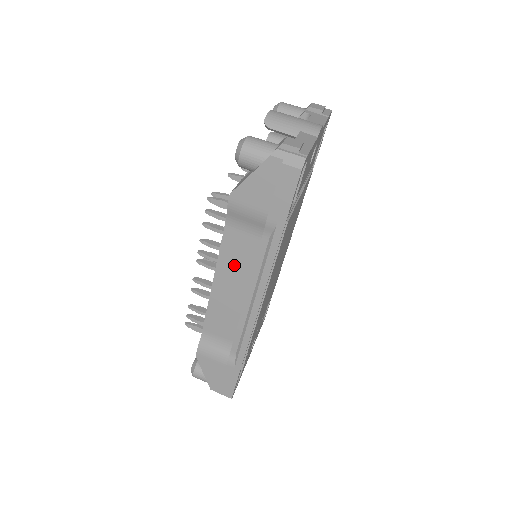
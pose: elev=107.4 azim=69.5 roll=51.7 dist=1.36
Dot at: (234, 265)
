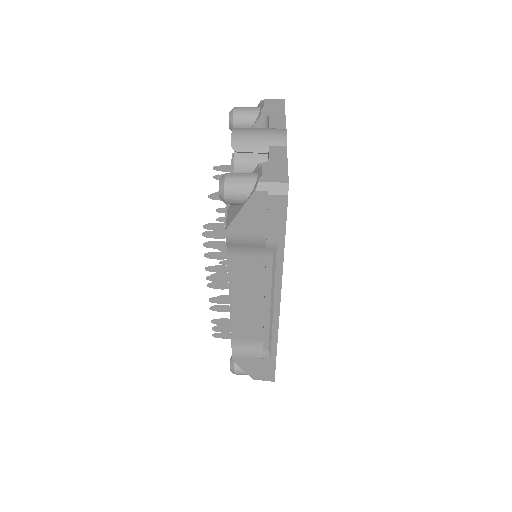
Dot at: (245, 283)
